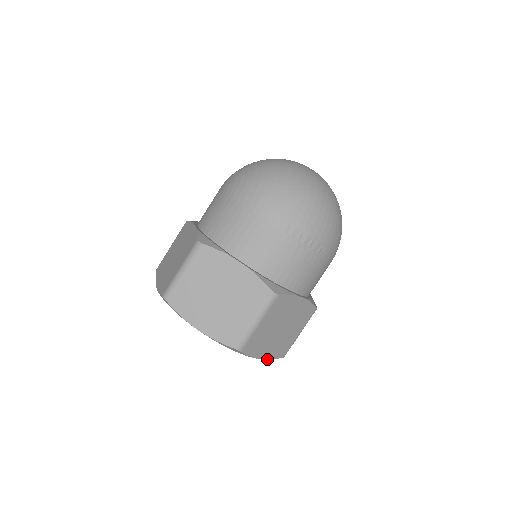
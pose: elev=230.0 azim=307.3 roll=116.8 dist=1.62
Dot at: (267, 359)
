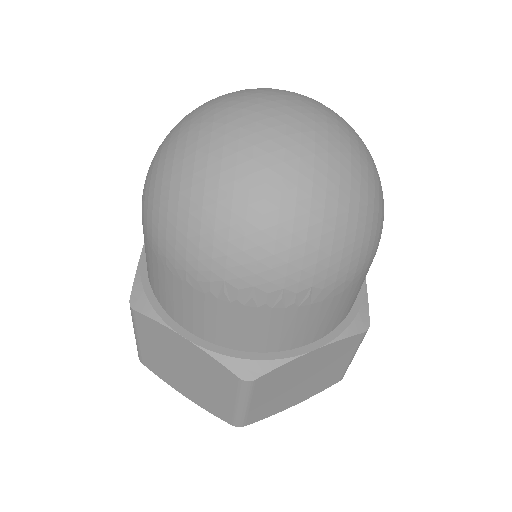
Dot at: (307, 398)
